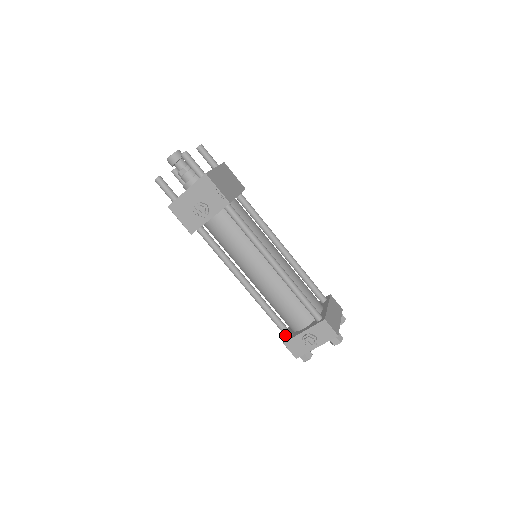
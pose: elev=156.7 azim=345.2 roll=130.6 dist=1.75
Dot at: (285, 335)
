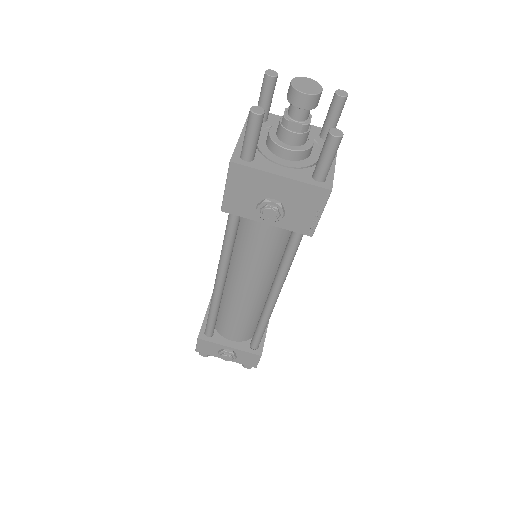
Dot at: (206, 332)
